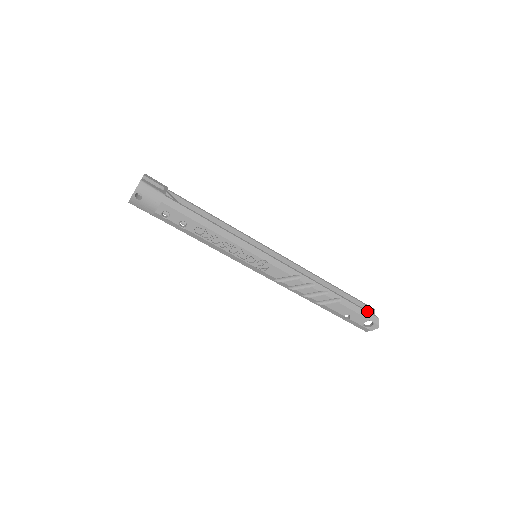
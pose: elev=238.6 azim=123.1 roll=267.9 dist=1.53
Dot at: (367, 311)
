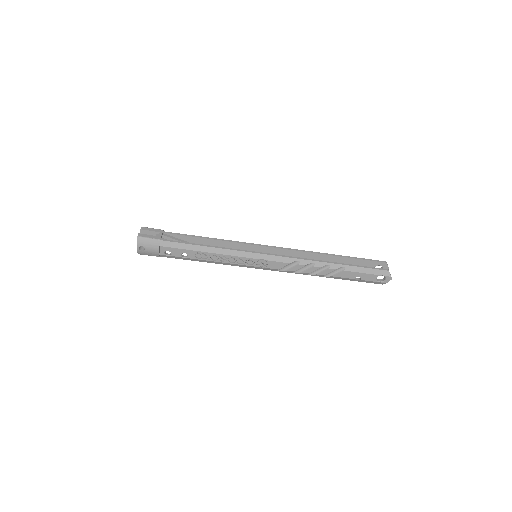
Dot at: (375, 268)
